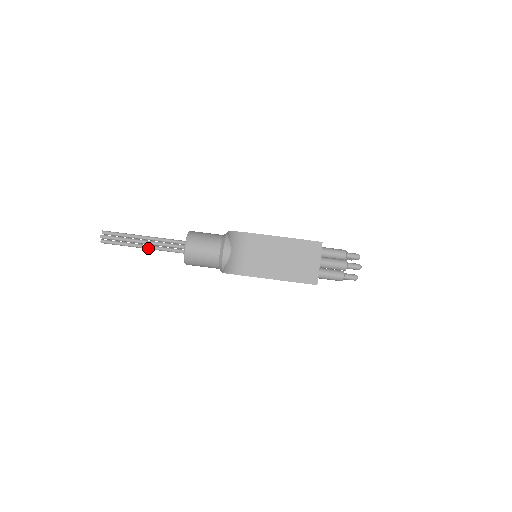
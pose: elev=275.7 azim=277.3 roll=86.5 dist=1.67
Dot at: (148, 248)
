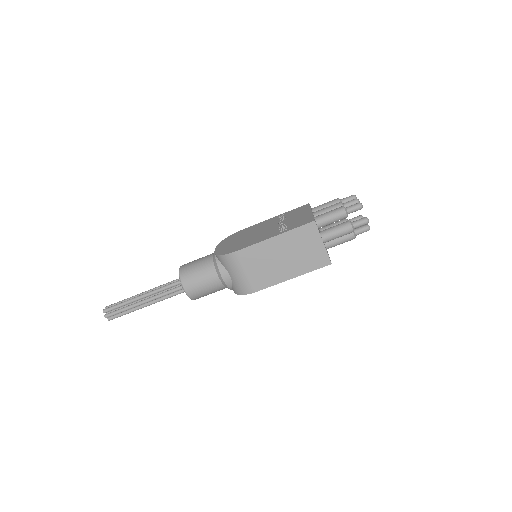
Dot at: occluded
